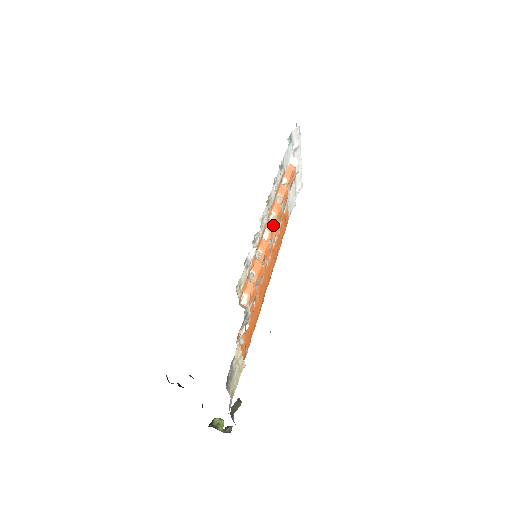
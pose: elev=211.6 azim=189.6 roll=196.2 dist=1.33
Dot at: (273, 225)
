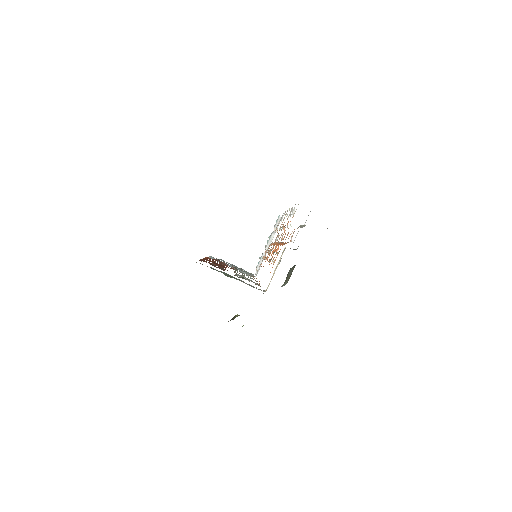
Dot at: occluded
